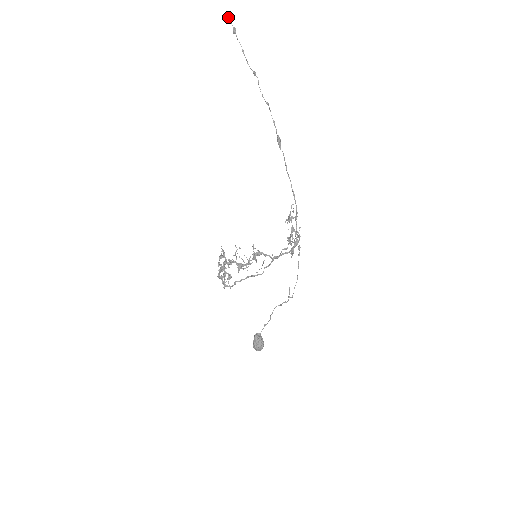
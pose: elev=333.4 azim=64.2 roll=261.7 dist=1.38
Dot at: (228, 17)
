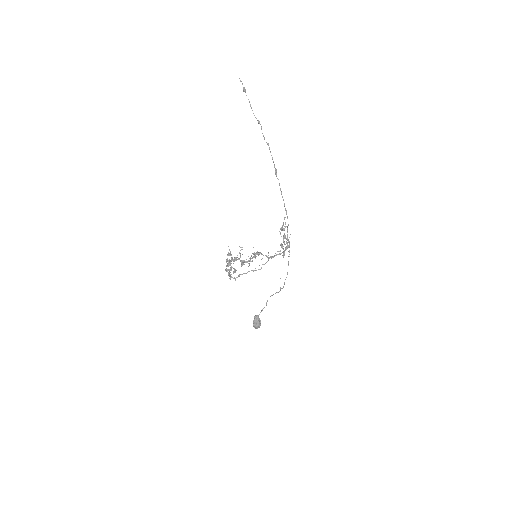
Dot at: (240, 80)
